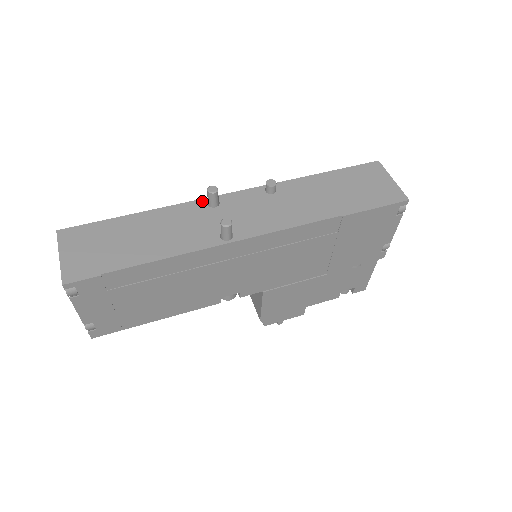
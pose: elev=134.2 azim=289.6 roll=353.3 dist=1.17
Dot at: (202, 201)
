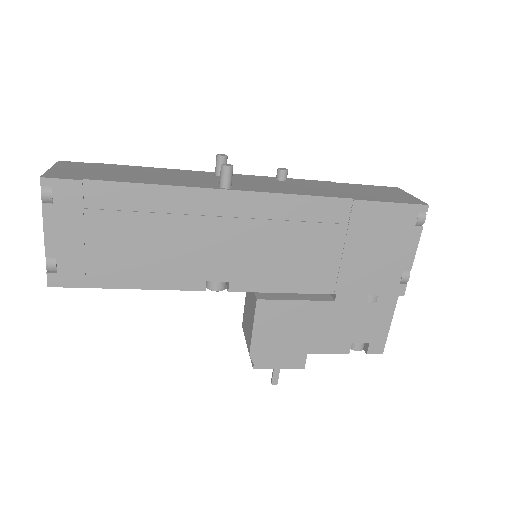
Dot at: (210, 172)
